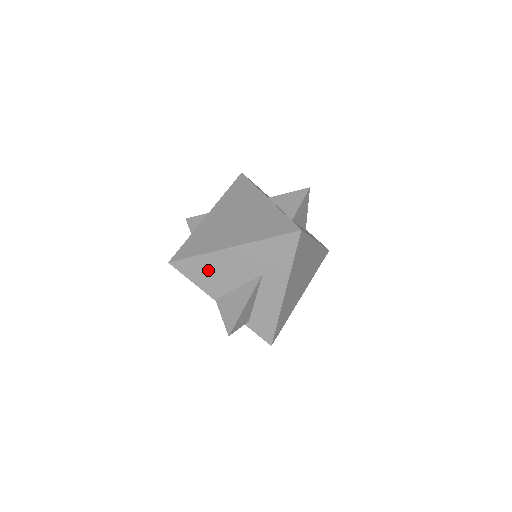
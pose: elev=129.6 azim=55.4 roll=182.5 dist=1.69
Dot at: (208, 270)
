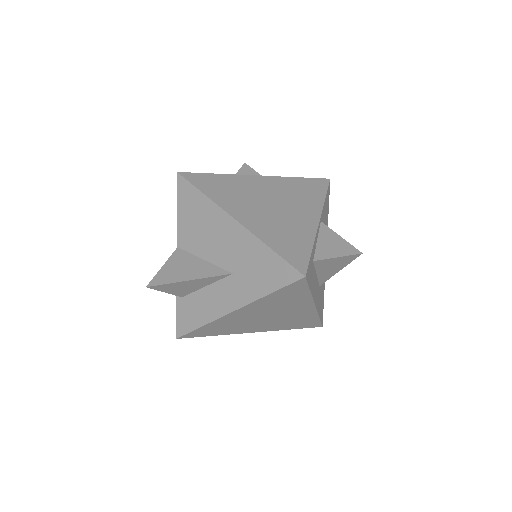
Dot at: (198, 216)
